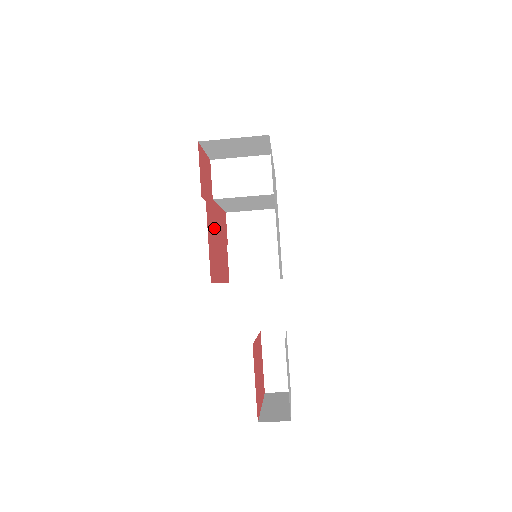
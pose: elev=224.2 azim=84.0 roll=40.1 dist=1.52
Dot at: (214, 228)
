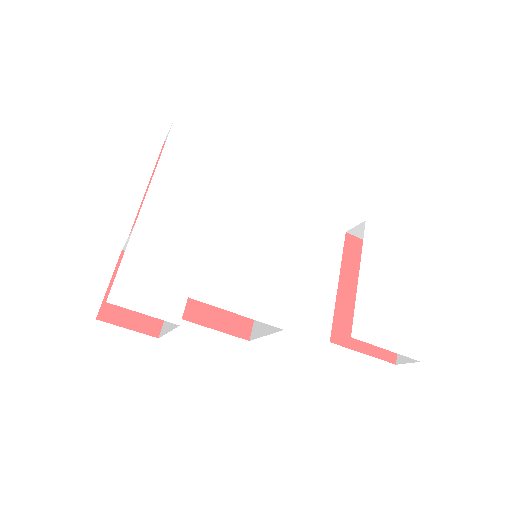
Dot at: occluded
